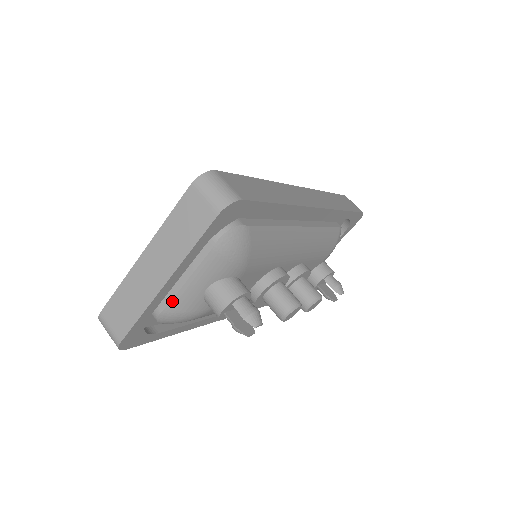
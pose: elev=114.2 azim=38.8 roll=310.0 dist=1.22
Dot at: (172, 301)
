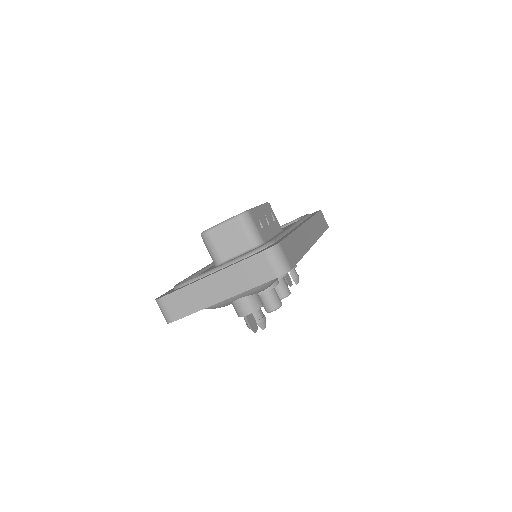
Dot at: occluded
